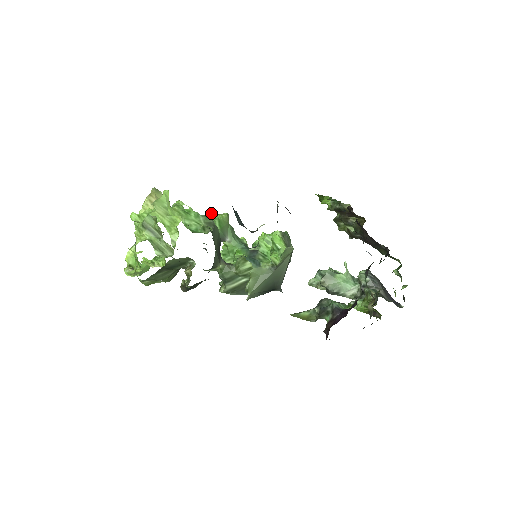
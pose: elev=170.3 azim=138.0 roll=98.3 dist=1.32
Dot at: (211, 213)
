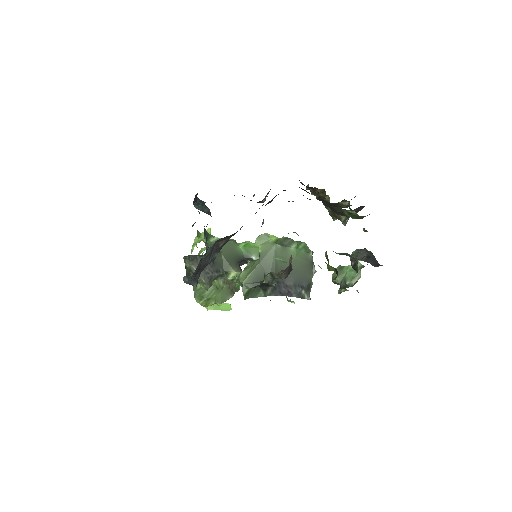
Dot at: (245, 241)
